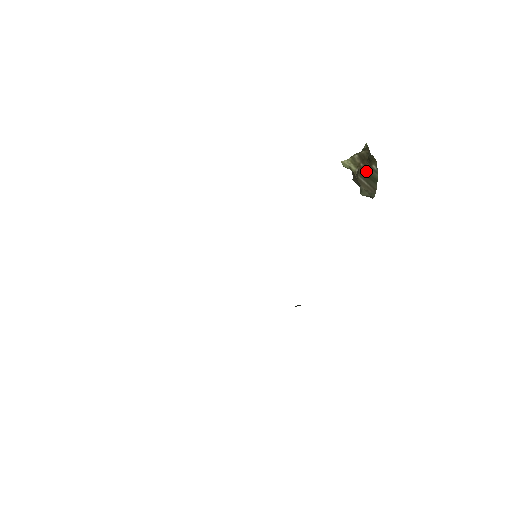
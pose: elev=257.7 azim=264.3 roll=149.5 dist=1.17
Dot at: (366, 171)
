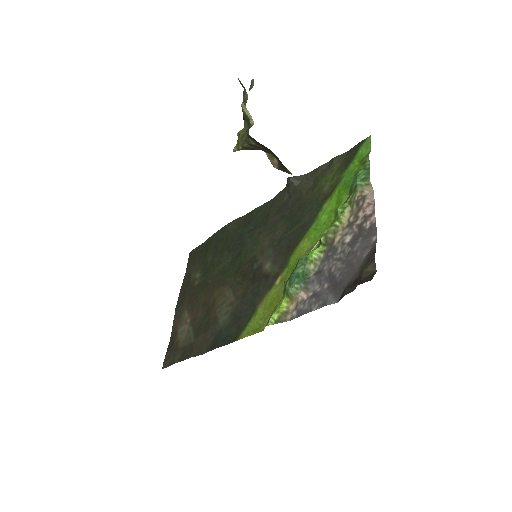
Dot at: occluded
